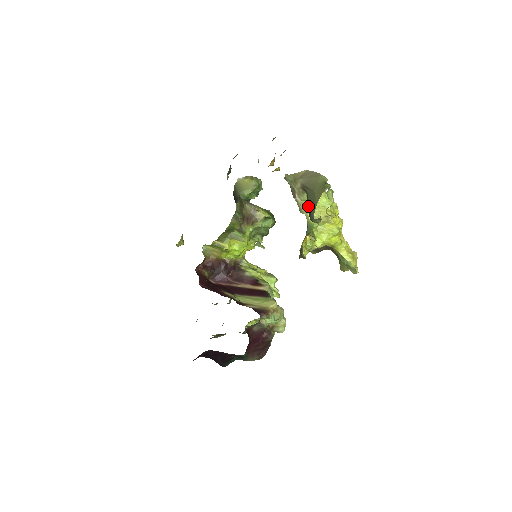
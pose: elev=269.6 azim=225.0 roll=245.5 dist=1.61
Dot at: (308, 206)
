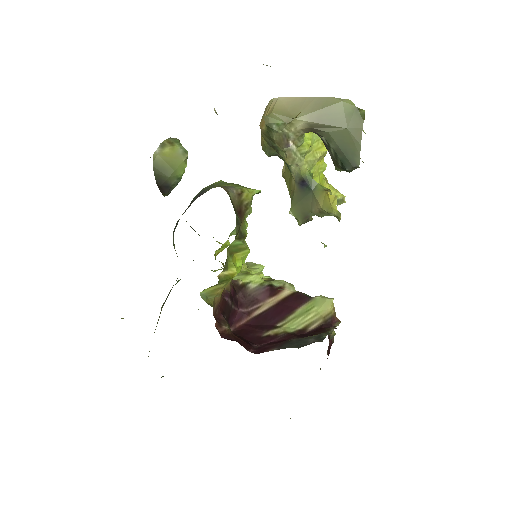
Dot at: (337, 153)
